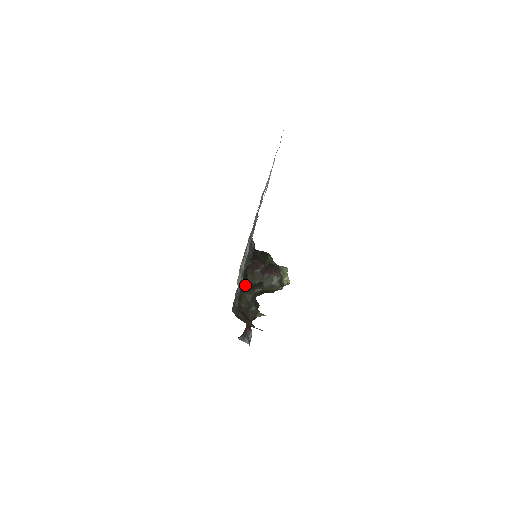
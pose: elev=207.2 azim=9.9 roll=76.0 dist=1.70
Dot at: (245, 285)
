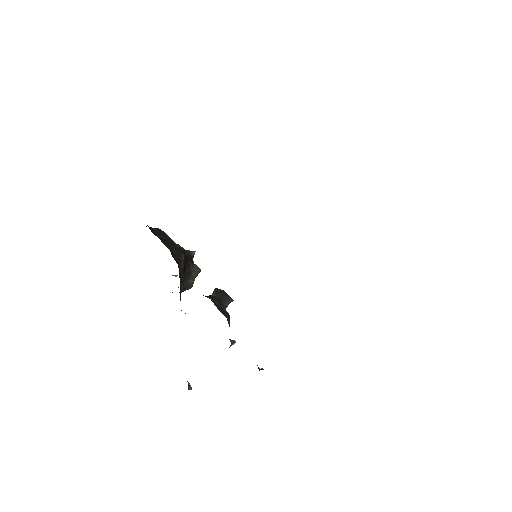
Dot at: (214, 302)
